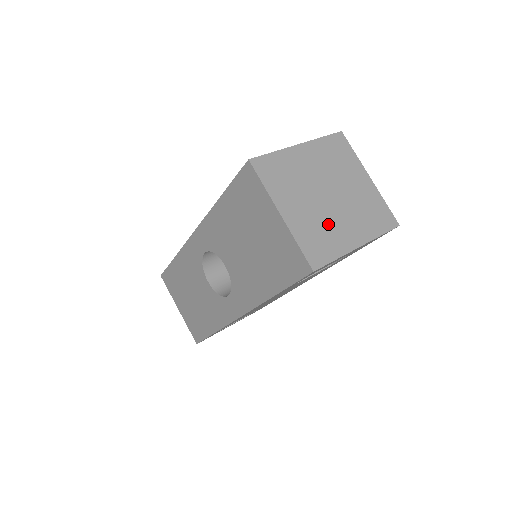
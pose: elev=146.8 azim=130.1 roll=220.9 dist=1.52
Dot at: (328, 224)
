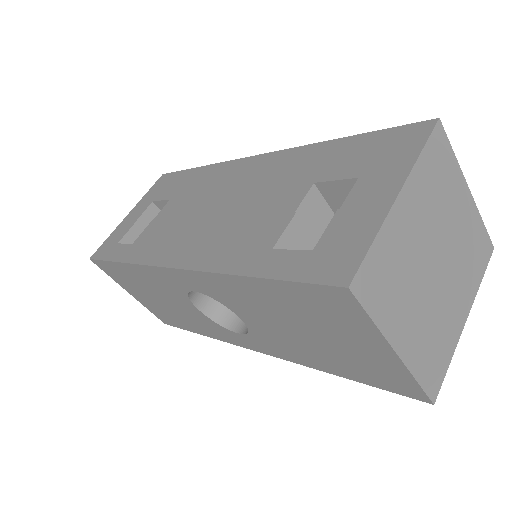
Dot at: (440, 316)
